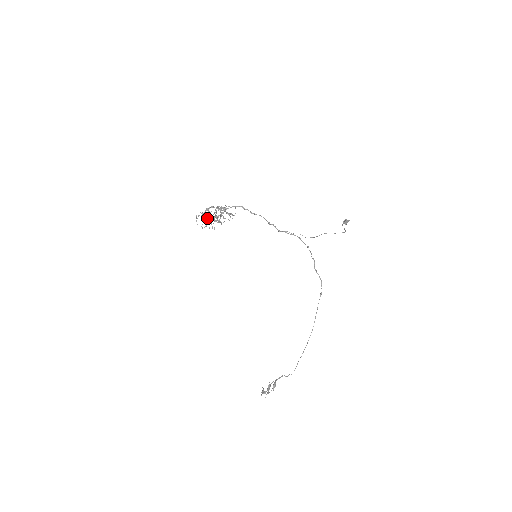
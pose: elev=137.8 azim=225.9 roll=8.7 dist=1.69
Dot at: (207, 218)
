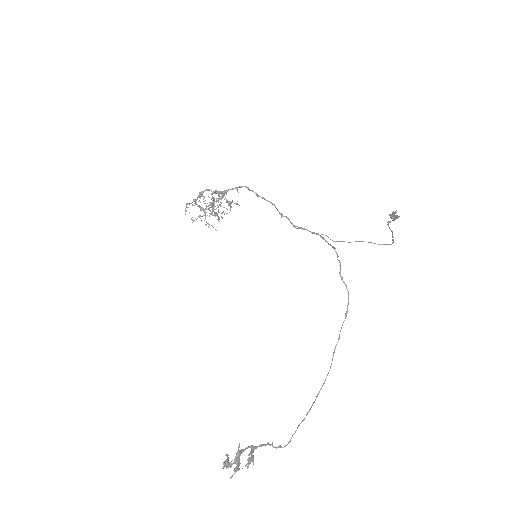
Dot at: (200, 209)
